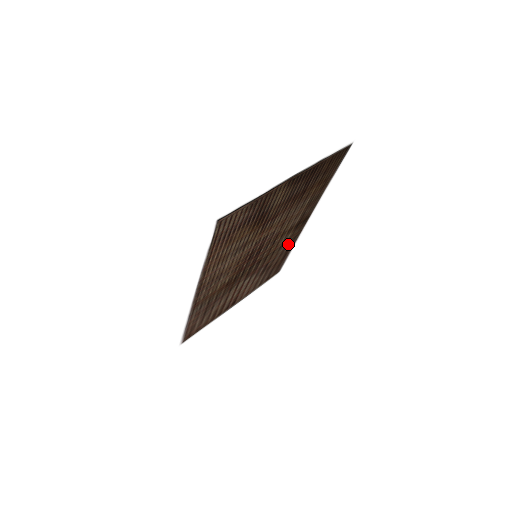
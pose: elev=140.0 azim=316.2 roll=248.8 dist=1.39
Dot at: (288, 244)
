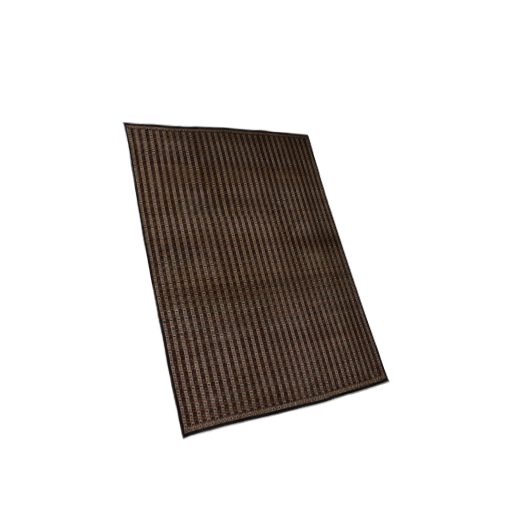
Dot at: (337, 287)
